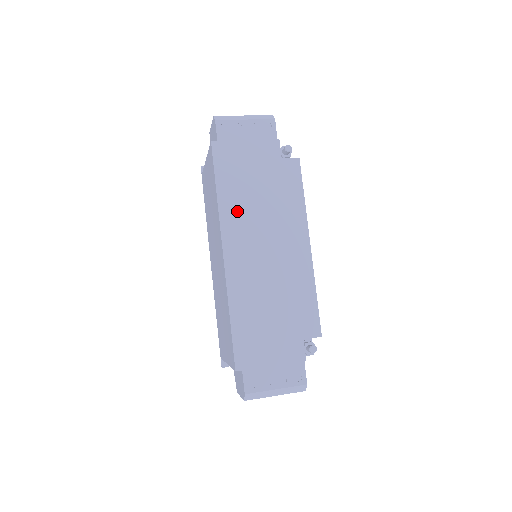
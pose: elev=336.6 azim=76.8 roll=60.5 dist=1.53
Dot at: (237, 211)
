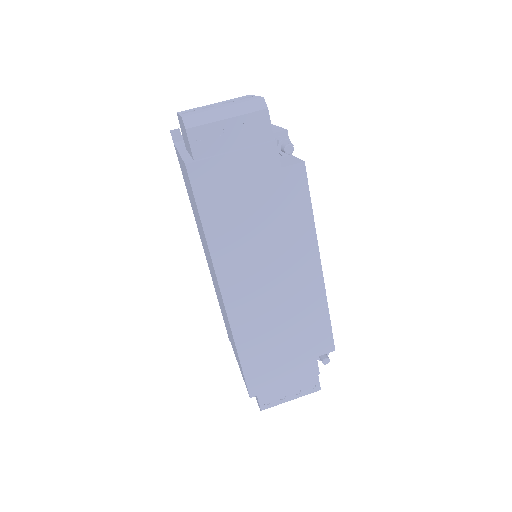
Dot at: (232, 246)
